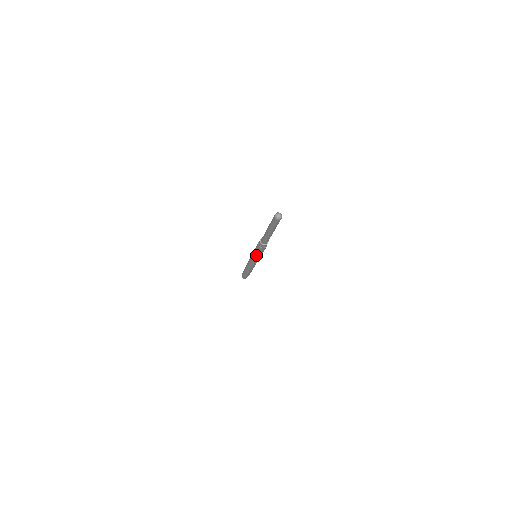
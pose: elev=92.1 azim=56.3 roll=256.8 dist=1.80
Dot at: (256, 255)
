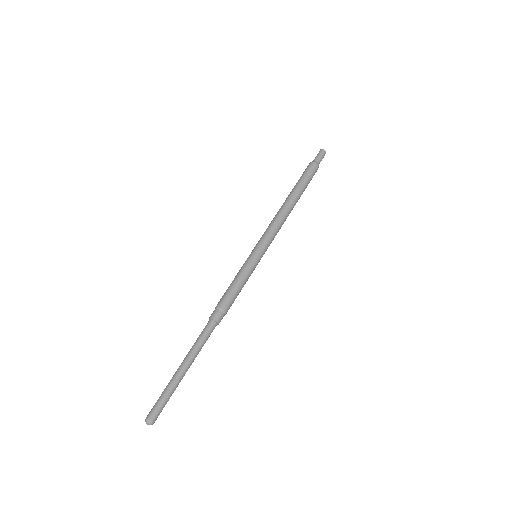
Dot at: occluded
